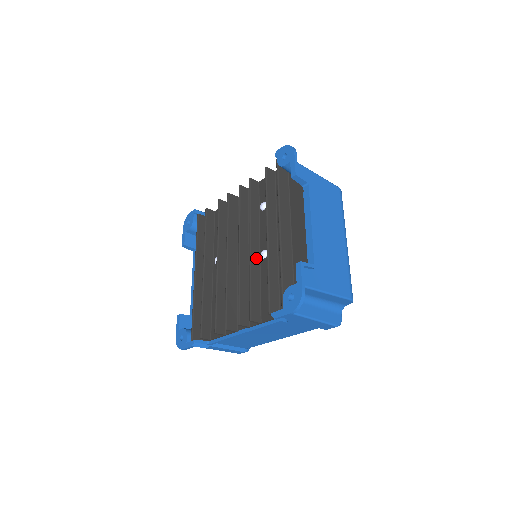
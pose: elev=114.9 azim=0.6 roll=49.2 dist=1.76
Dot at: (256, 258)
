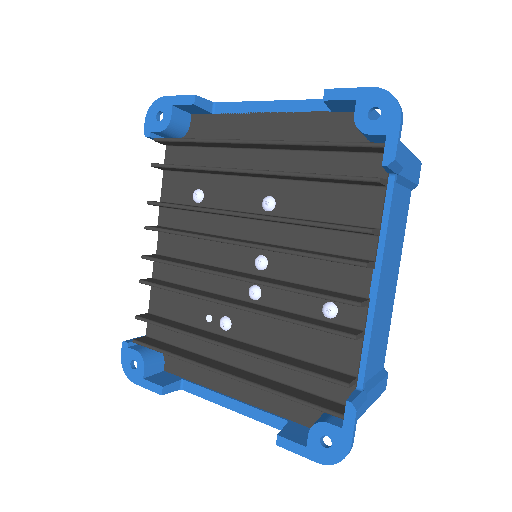
Dot at: occluded
